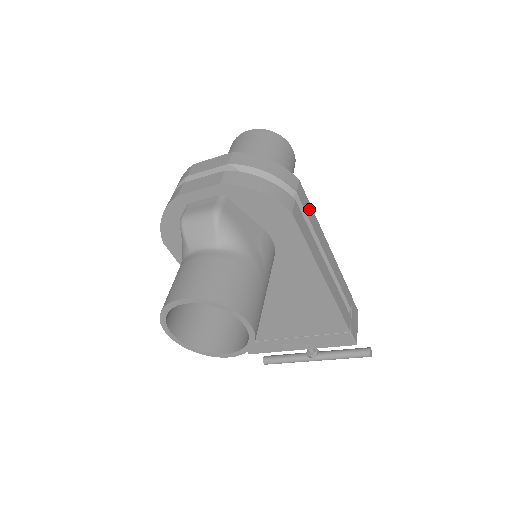
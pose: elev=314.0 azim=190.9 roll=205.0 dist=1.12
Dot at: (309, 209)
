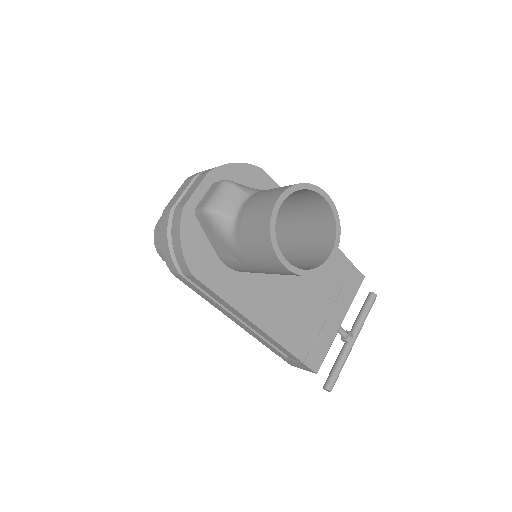
Dot at: occluded
